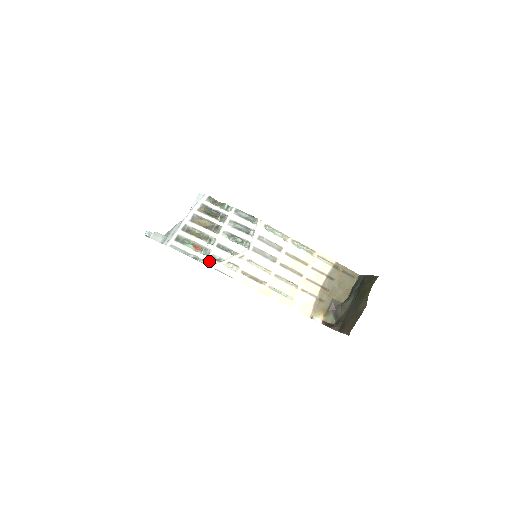
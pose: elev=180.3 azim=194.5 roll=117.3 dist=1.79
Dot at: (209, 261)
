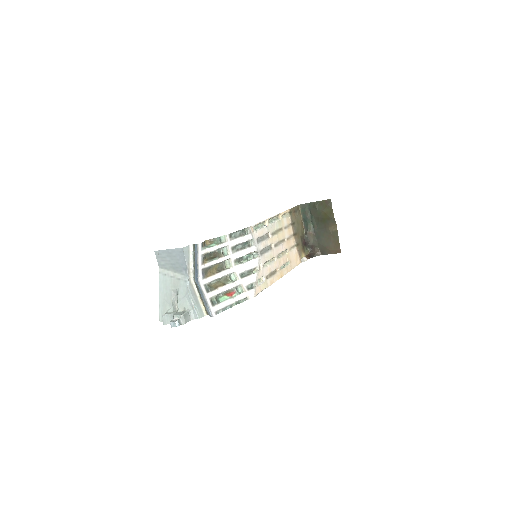
Dot at: (250, 294)
